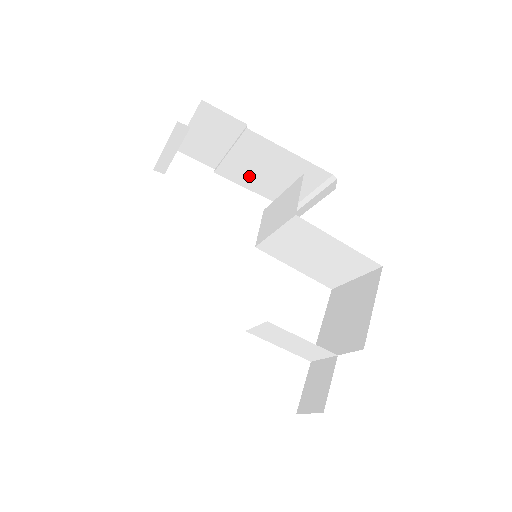
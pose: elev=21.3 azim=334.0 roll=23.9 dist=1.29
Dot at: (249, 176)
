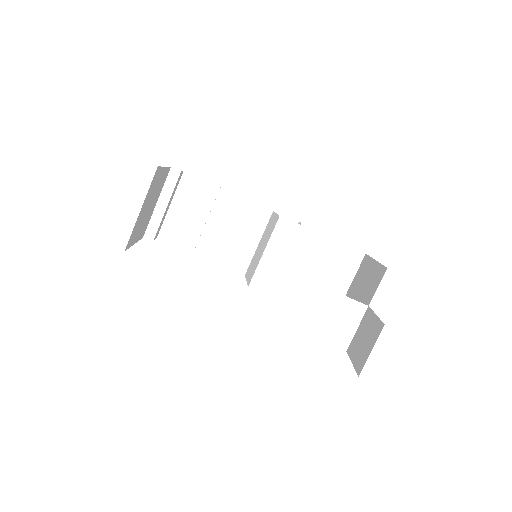
Dot at: (226, 246)
